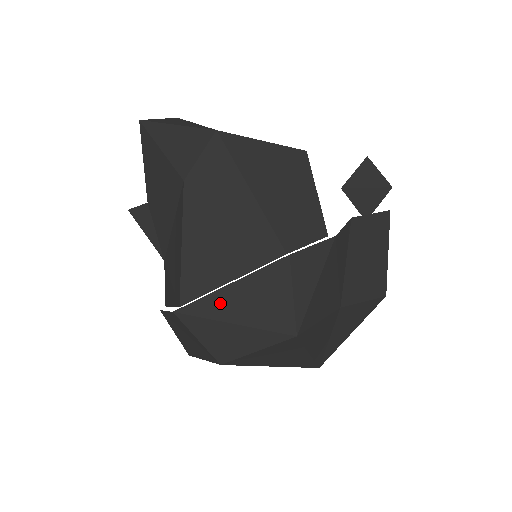
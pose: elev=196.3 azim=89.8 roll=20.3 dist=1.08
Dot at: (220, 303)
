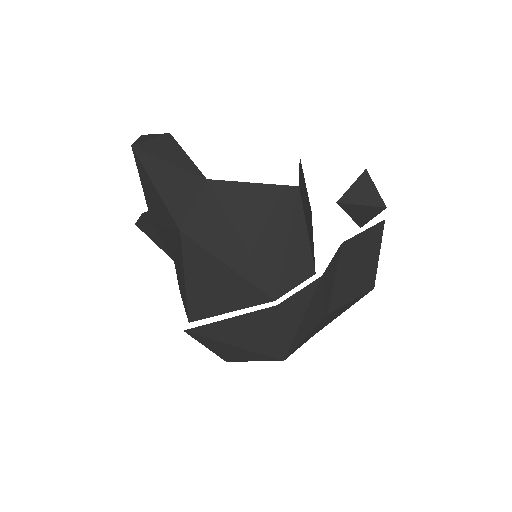
Dot at: (221, 330)
